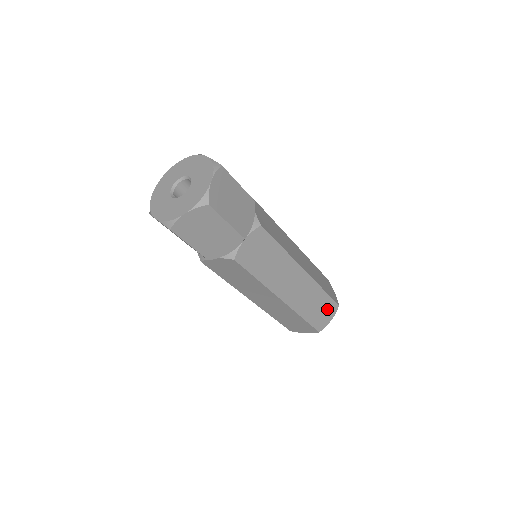
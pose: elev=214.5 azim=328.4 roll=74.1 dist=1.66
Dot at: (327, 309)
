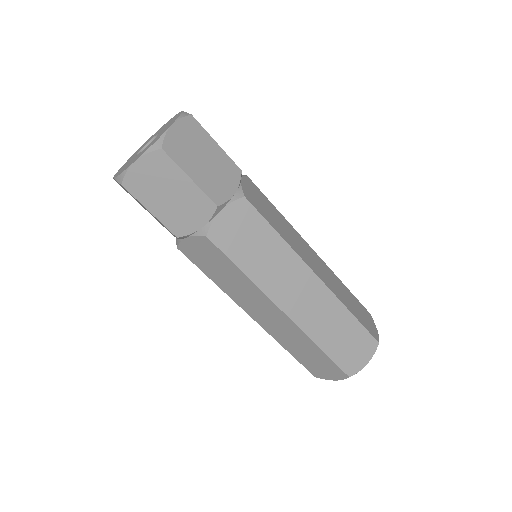
Dot at: (363, 313)
